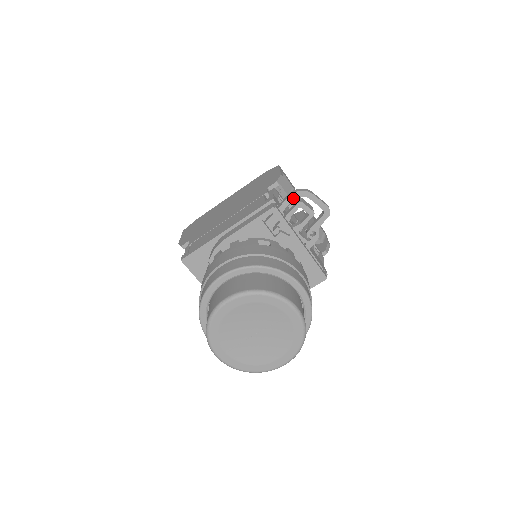
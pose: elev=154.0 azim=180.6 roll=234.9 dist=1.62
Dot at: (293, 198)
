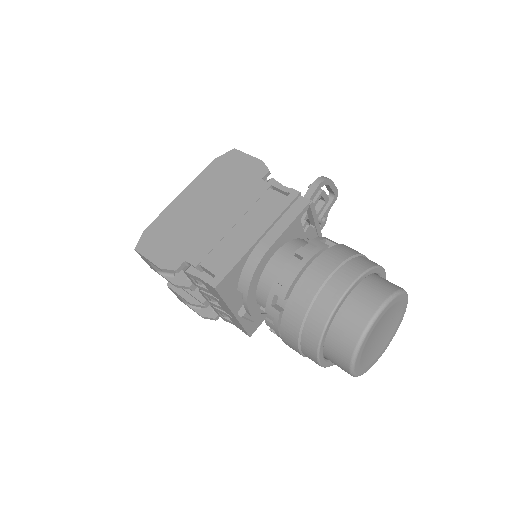
Dot at: (319, 188)
